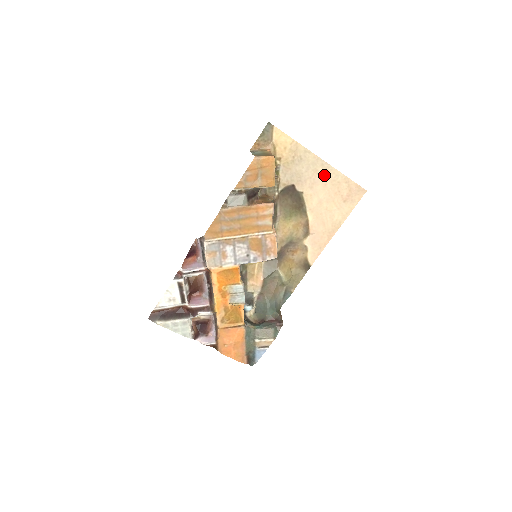
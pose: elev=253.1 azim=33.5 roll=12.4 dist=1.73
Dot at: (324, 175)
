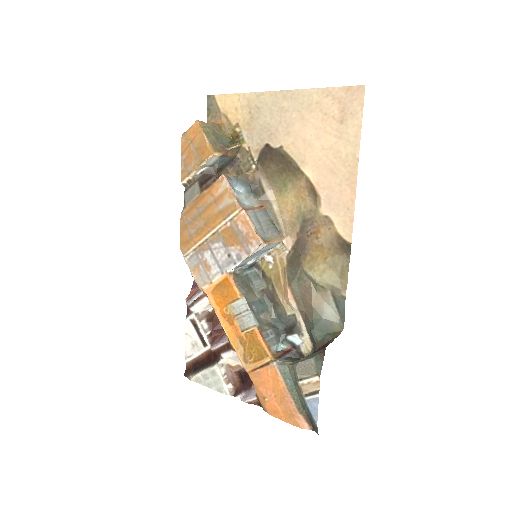
Dot at: (294, 107)
